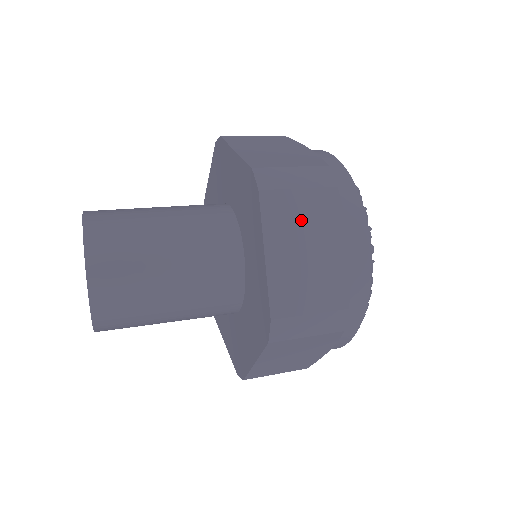
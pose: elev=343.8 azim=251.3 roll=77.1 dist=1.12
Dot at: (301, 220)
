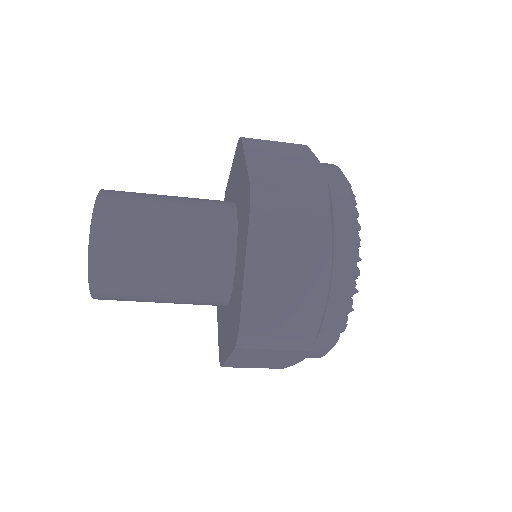
Dot at: (277, 151)
